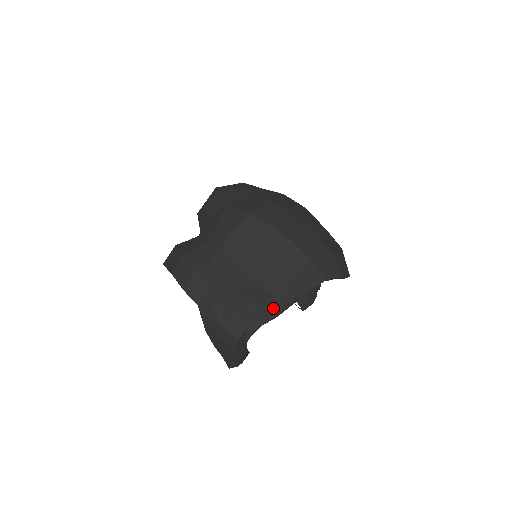
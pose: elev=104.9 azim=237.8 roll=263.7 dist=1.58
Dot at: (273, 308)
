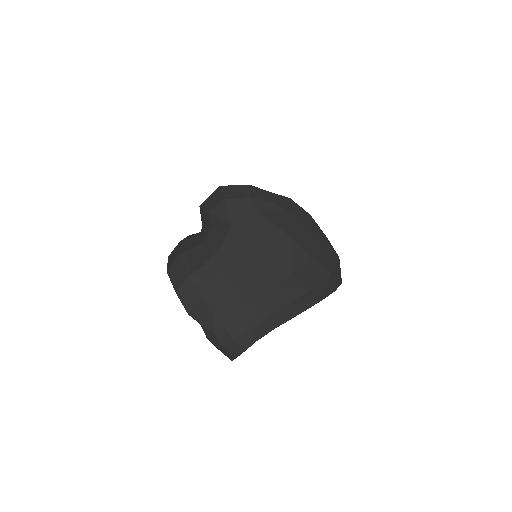
Dot at: (268, 332)
